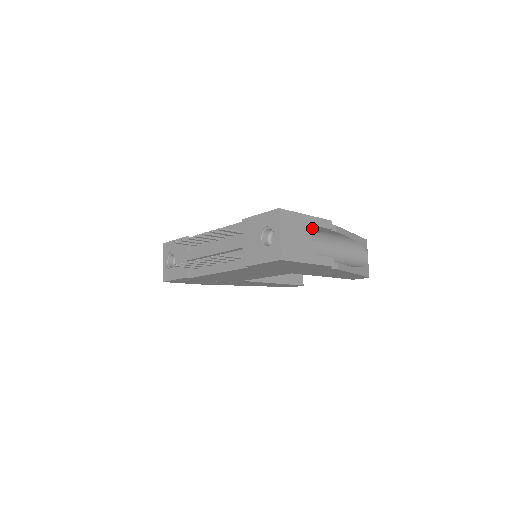
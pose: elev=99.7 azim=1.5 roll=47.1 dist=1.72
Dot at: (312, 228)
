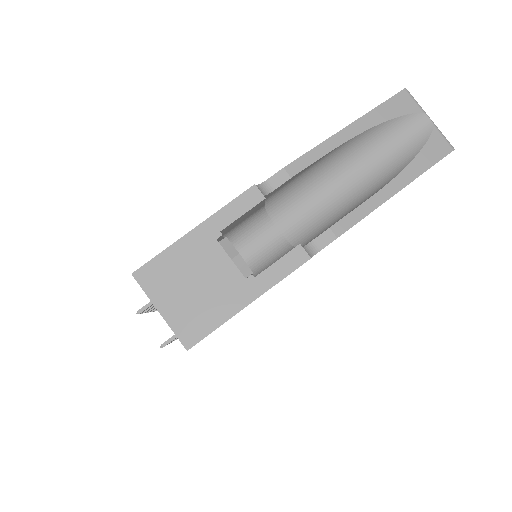
Dot at: (233, 225)
